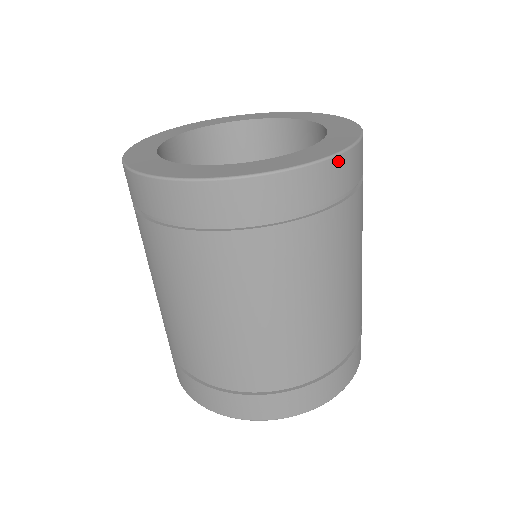
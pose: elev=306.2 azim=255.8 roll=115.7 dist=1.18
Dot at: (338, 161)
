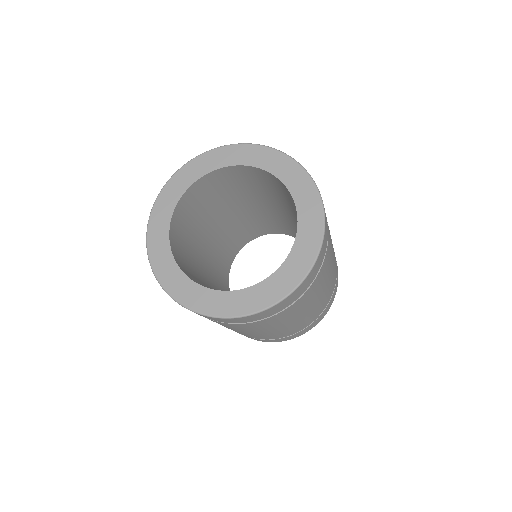
Dot at: (320, 255)
